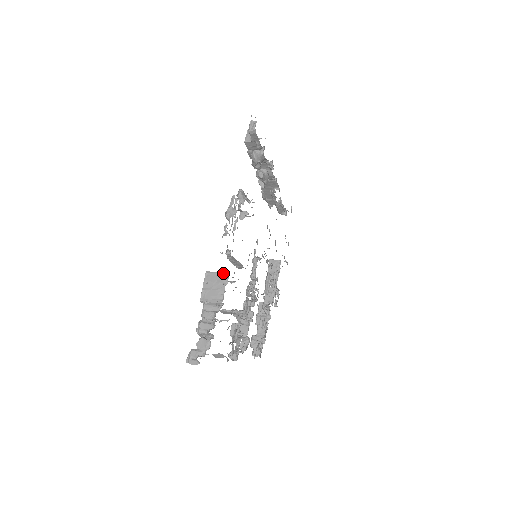
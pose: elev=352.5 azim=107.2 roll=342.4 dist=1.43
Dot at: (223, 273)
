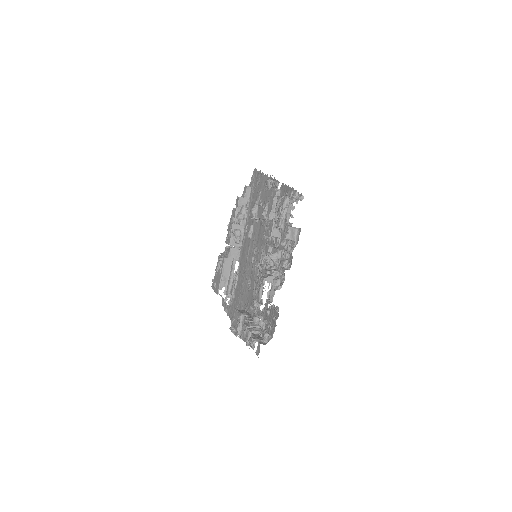
Dot at: occluded
